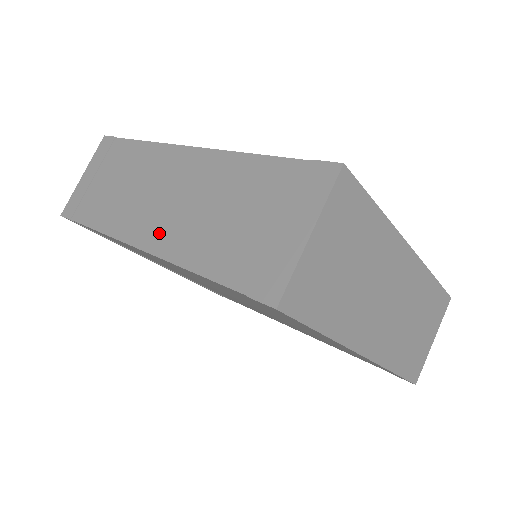
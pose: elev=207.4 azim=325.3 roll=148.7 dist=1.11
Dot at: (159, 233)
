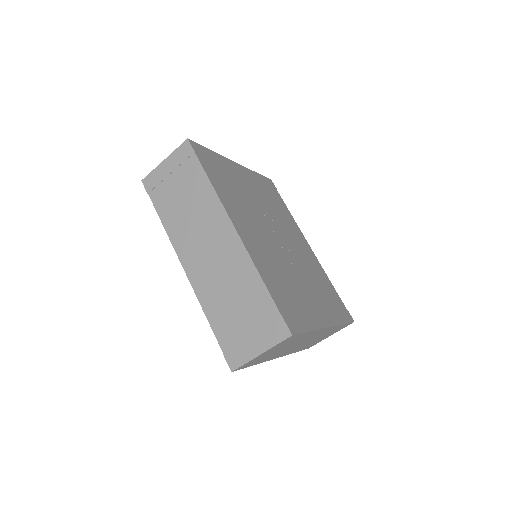
Dot at: (197, 272)
